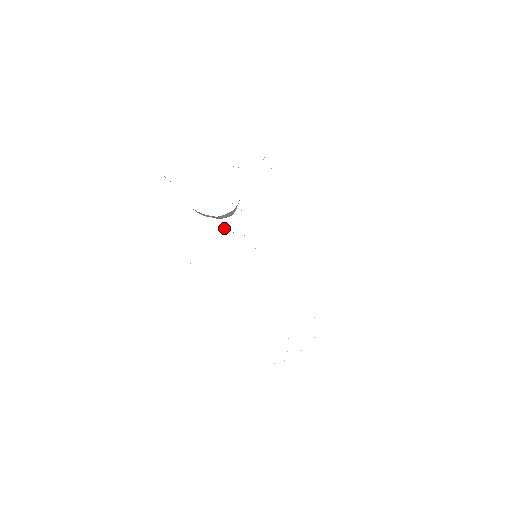
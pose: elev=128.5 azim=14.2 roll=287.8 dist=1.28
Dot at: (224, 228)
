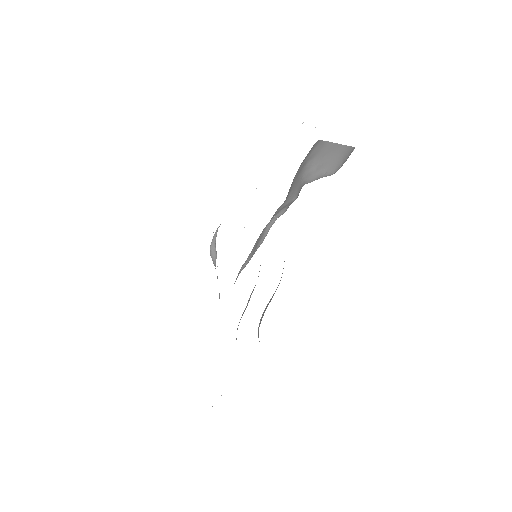
Dot at: occluded
